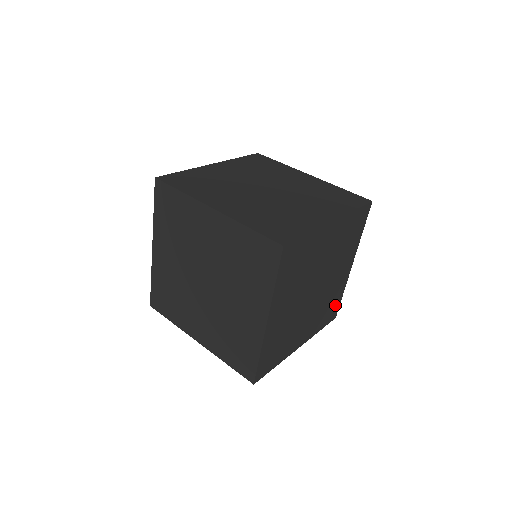
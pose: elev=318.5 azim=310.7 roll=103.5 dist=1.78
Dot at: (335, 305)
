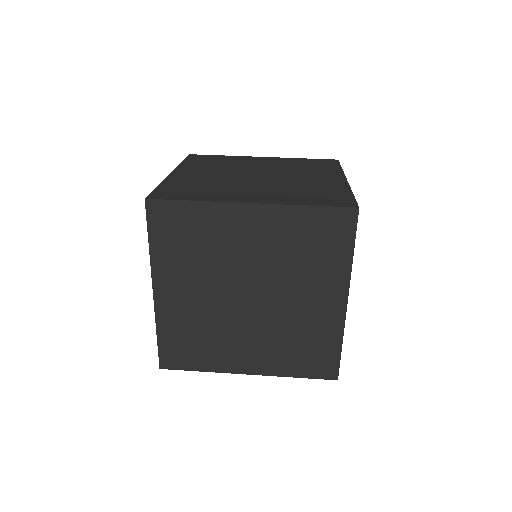
Dot at: (325, 354)
